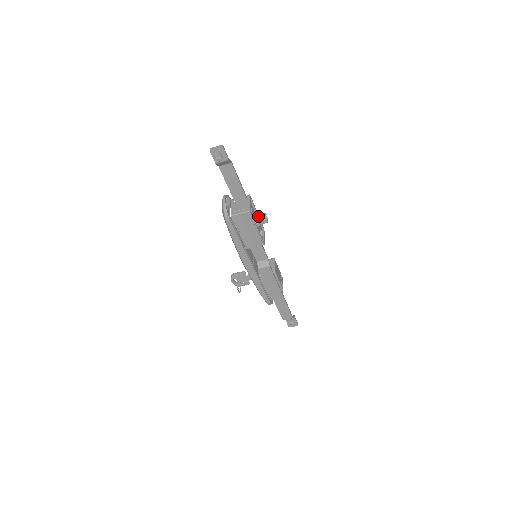
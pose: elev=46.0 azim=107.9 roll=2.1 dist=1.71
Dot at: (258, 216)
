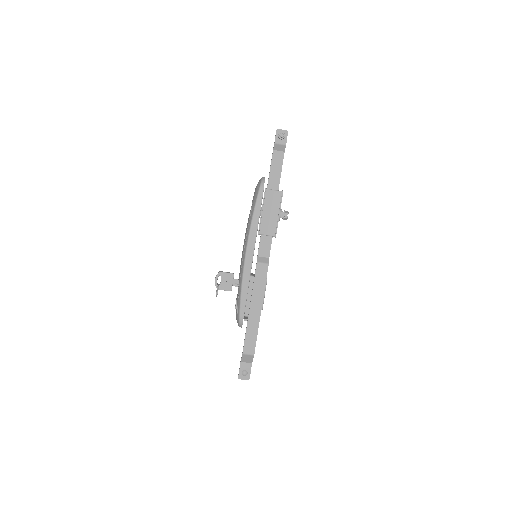
Dot at: (281, 211)
